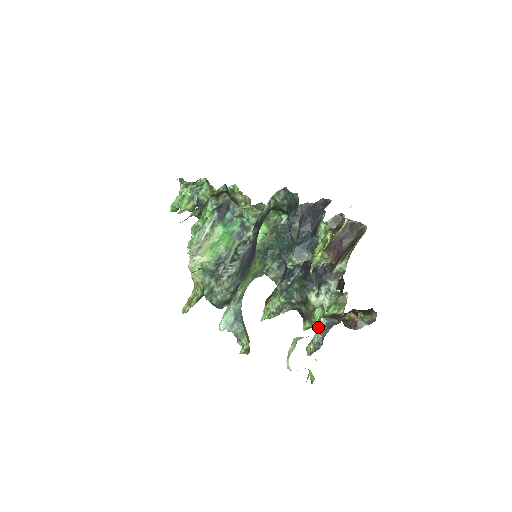
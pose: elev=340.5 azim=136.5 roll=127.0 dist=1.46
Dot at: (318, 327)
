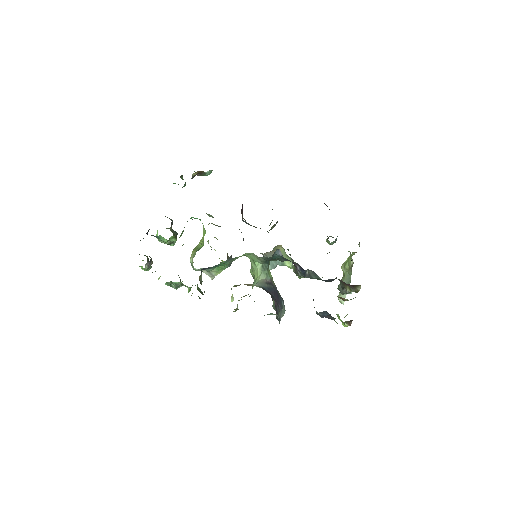
Dot at: occluded
